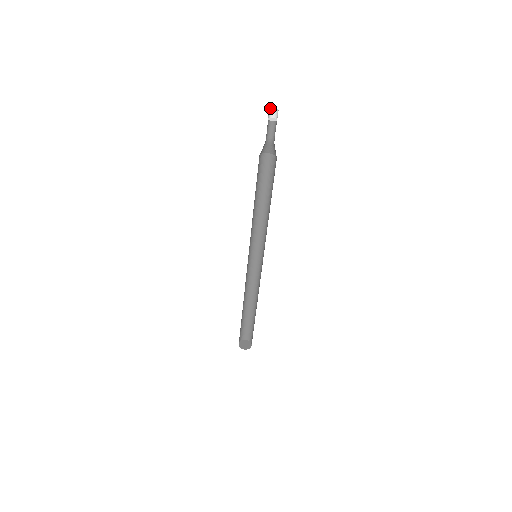
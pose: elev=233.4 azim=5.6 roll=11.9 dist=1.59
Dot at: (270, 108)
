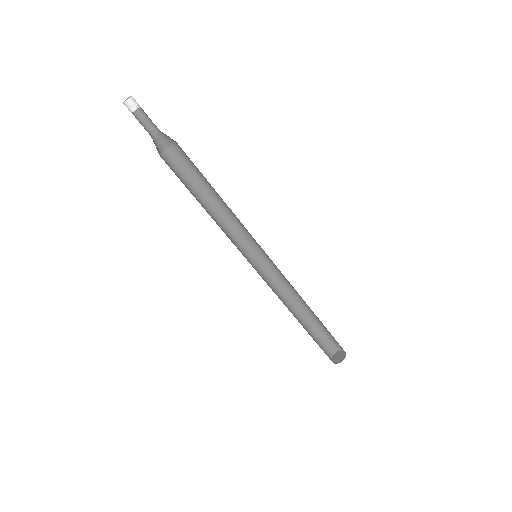
Dot at: (124, 103)
